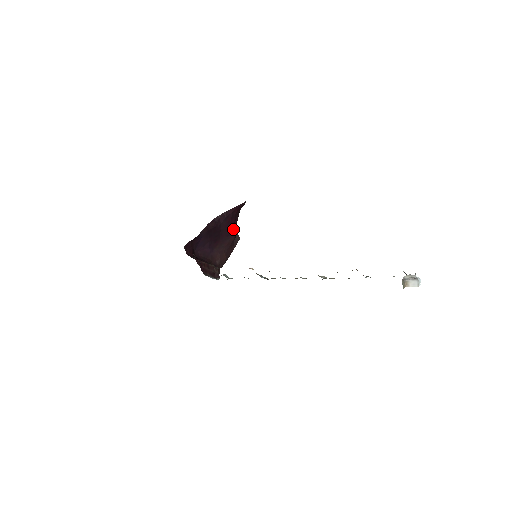
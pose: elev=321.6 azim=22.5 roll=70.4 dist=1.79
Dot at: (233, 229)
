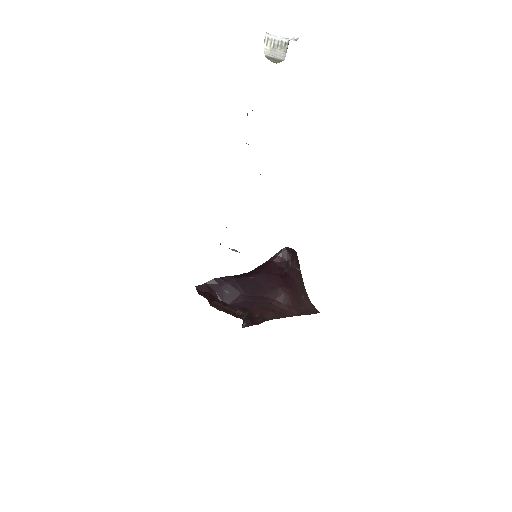
Dot at: (279, 281)
